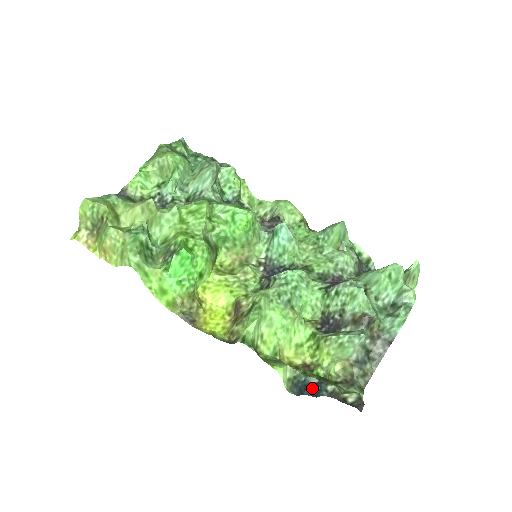
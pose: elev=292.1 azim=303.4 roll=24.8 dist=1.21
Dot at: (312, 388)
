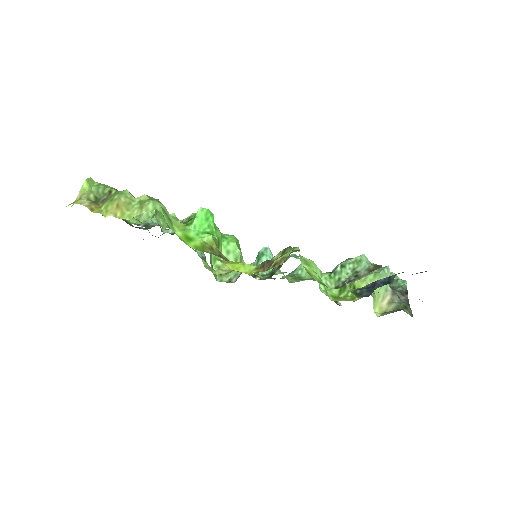
Dot at: (380, 281)
